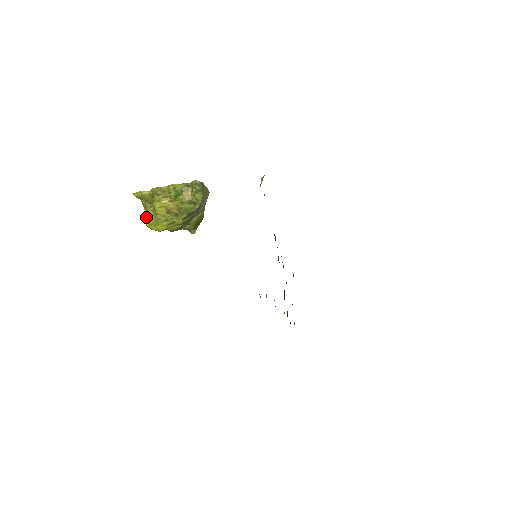
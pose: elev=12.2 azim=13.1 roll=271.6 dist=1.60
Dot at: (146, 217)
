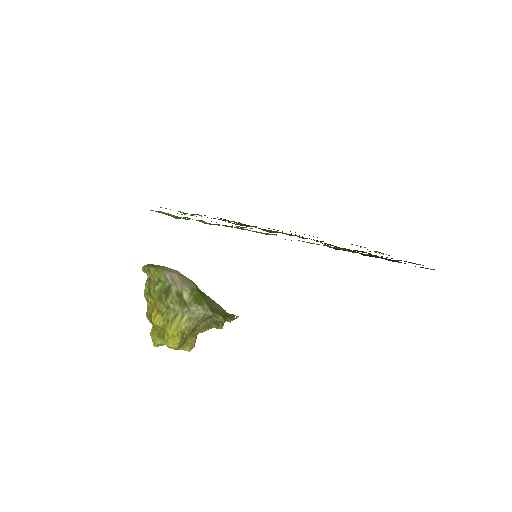
Dot at: occluded
